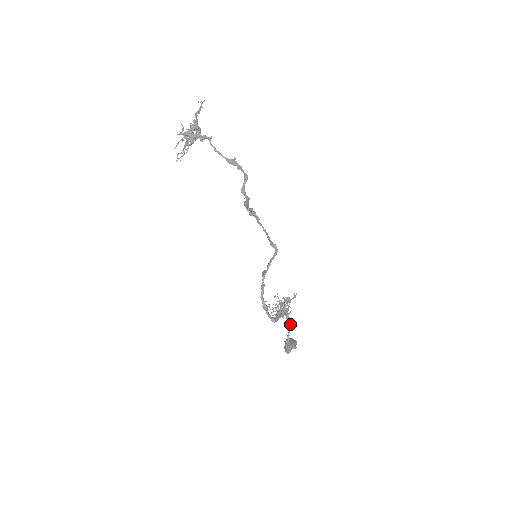
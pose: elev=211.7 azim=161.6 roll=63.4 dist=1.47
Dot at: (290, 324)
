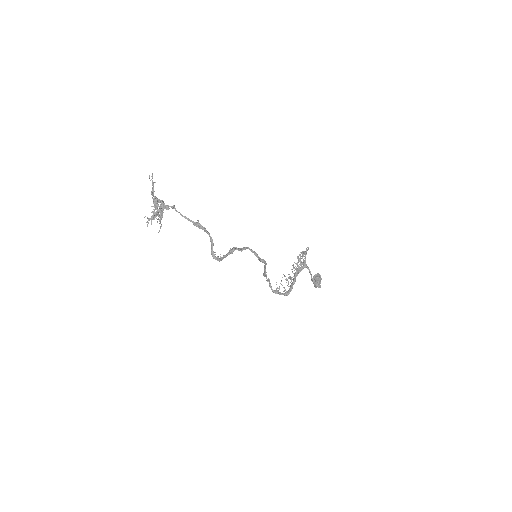
Dot at: (310, 272)
